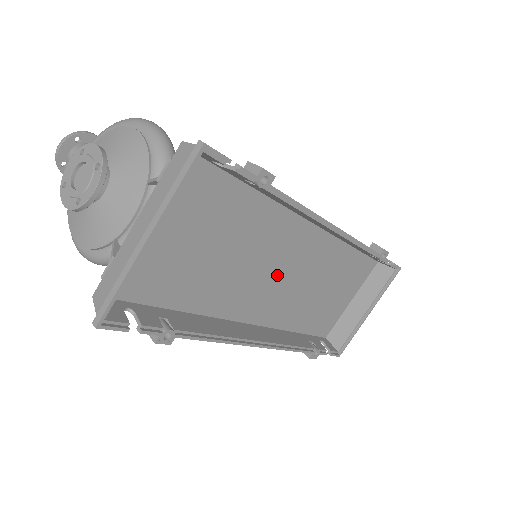
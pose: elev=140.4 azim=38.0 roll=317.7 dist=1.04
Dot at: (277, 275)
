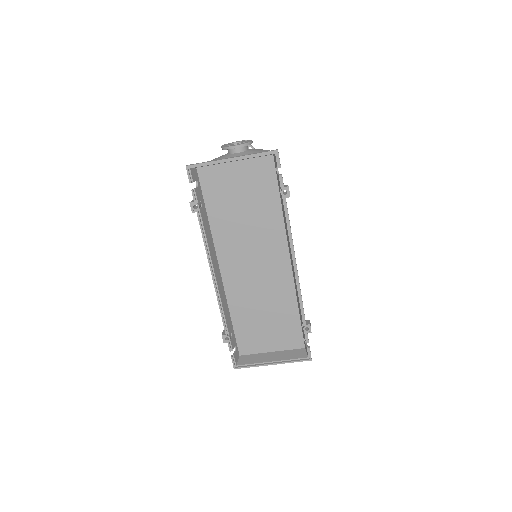
Dot at: (254, 264)
